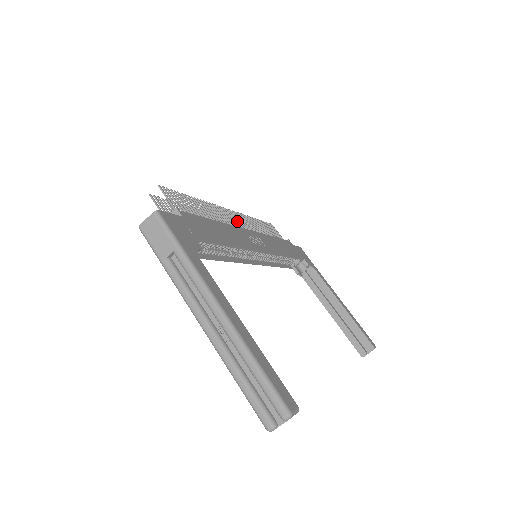
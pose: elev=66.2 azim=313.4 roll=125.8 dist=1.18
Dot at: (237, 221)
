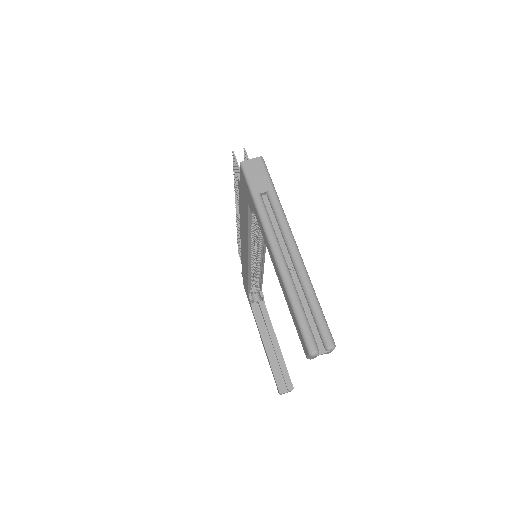
Dot at: occluded
